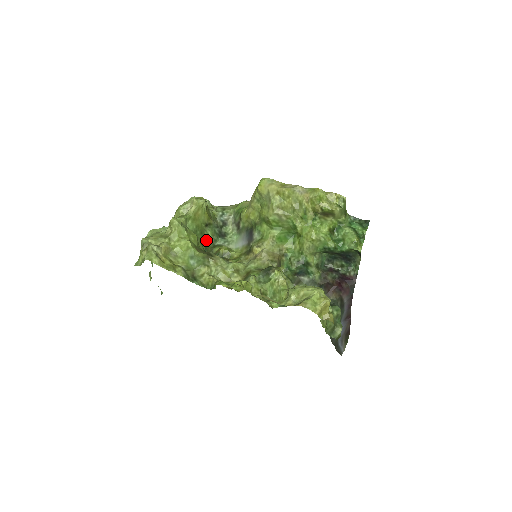
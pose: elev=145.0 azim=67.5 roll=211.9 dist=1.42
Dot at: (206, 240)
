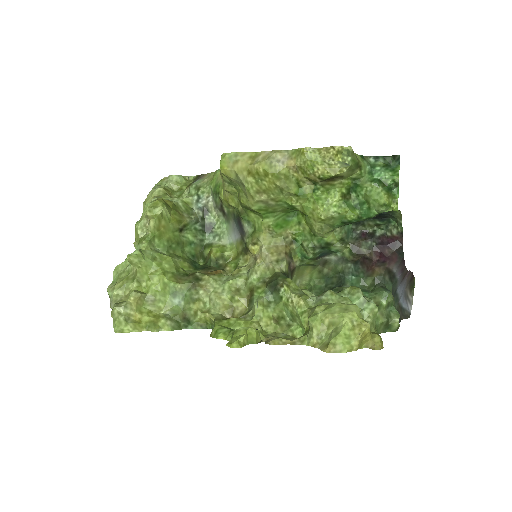
Dot at: (189, 247)
